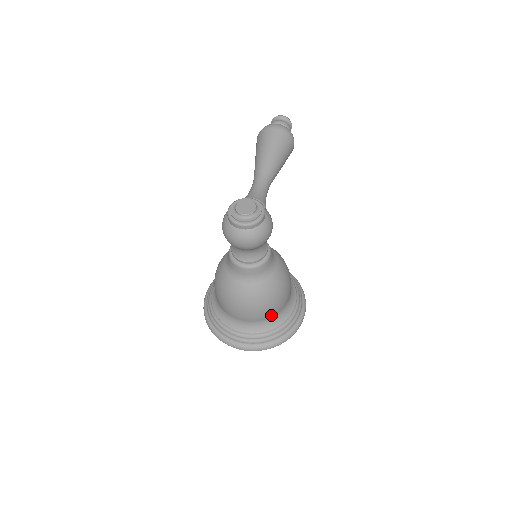
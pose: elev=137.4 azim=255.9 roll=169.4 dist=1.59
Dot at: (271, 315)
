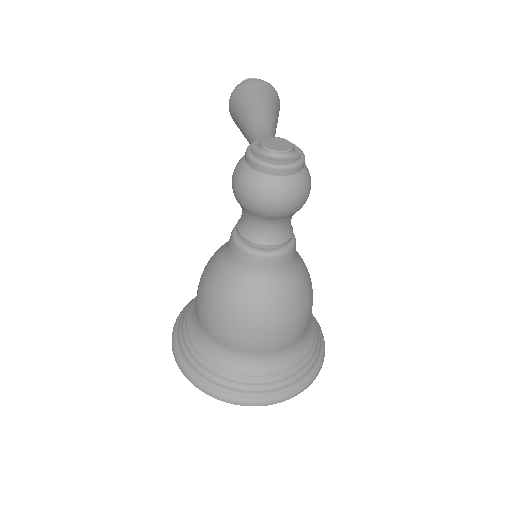
Dot at: (297, 338)
